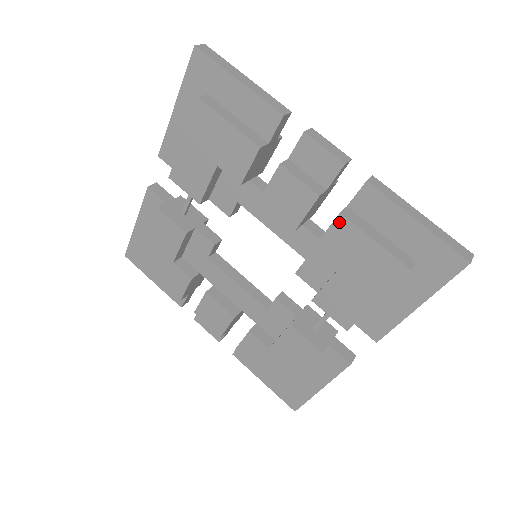
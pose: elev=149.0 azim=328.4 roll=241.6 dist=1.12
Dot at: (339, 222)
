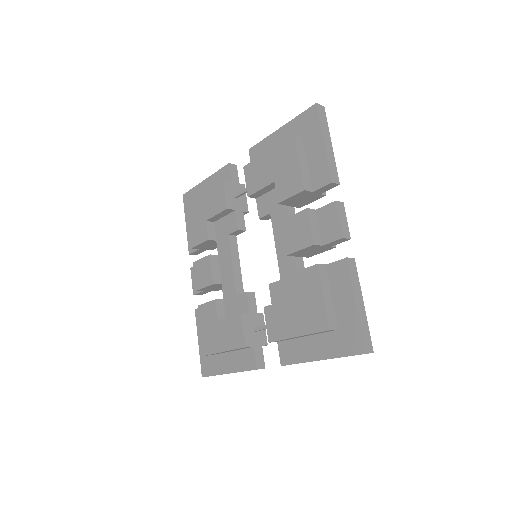
Dot at: (313, 269)
